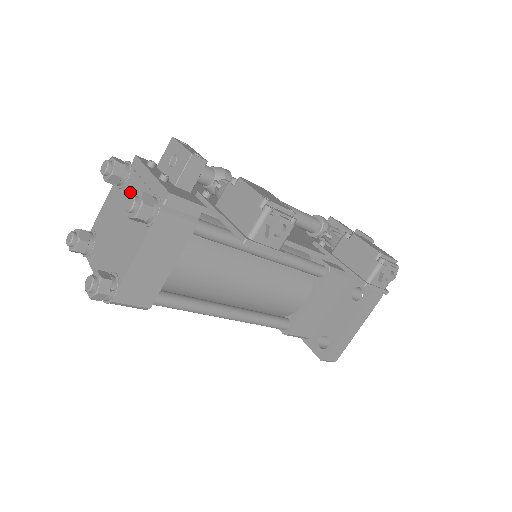
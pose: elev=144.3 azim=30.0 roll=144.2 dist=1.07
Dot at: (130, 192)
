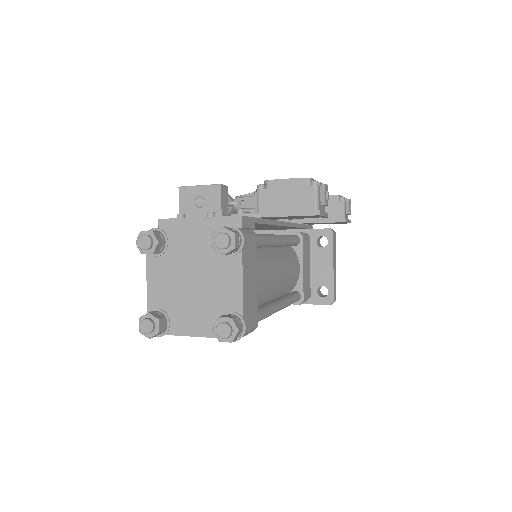
Dot at: (182, 248)
